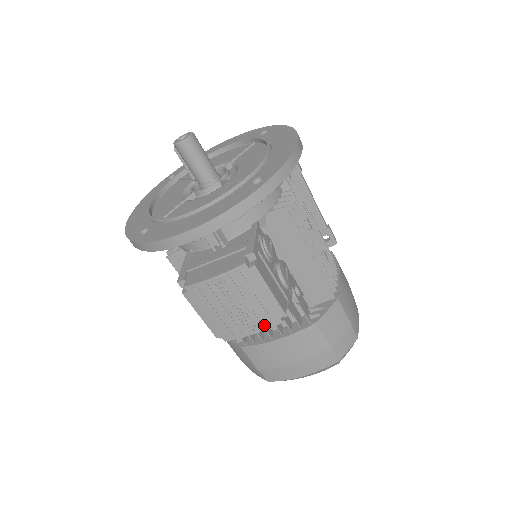
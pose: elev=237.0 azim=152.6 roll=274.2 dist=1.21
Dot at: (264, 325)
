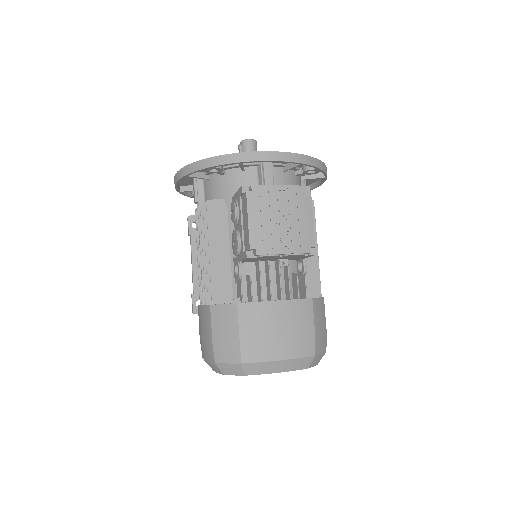
Dot at: (297, 248)
